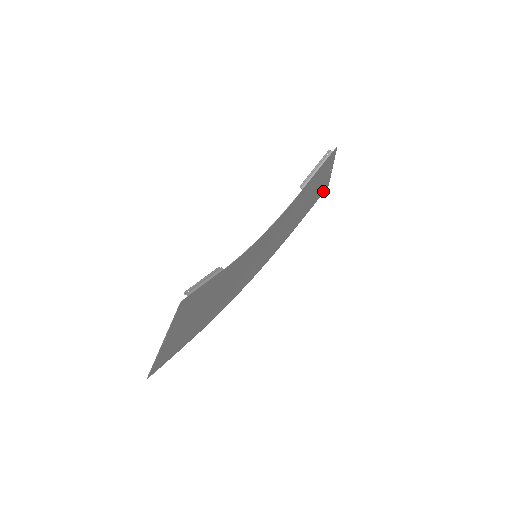
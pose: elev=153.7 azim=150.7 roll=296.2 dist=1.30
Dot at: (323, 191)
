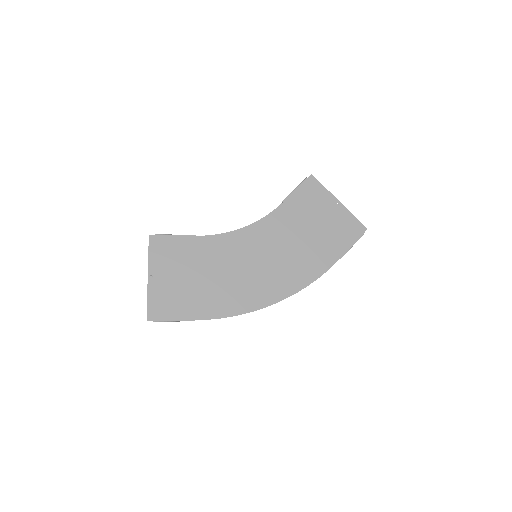
Dot at: (359, 232)
